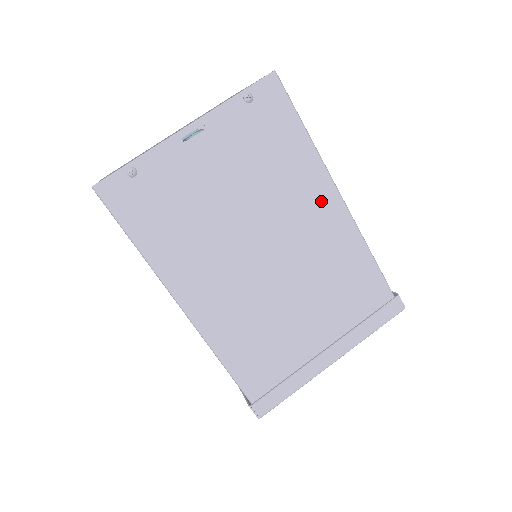
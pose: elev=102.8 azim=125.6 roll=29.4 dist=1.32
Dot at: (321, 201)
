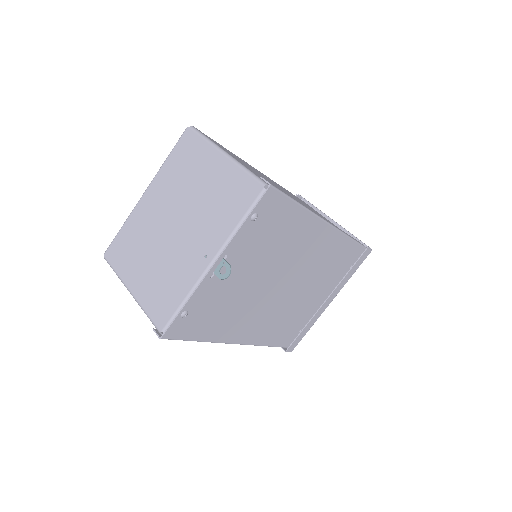
Dot at: (315, 235)
